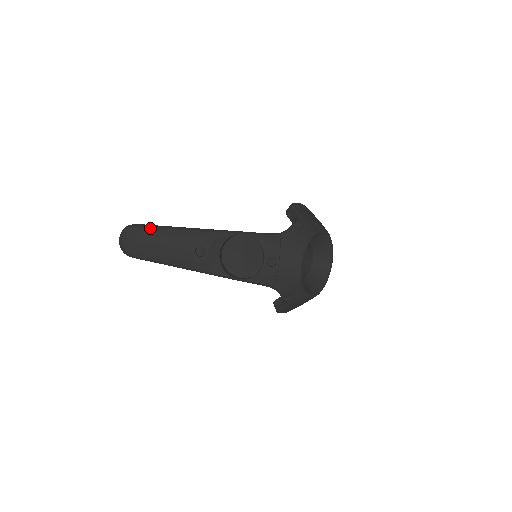
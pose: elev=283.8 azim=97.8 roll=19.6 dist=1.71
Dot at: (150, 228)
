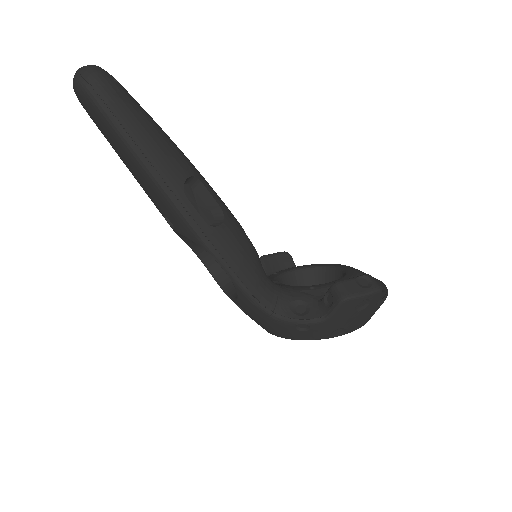
Dot at: (115, 132)
